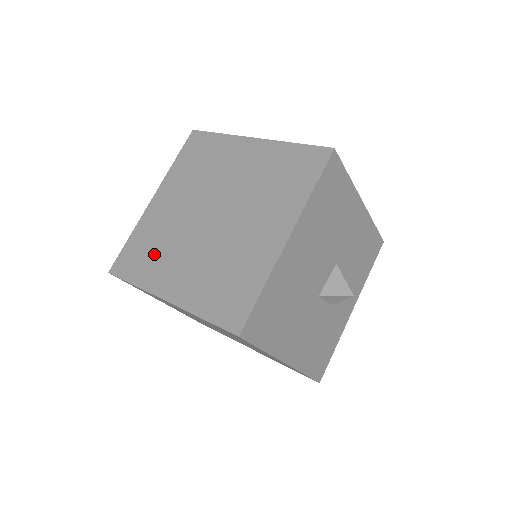
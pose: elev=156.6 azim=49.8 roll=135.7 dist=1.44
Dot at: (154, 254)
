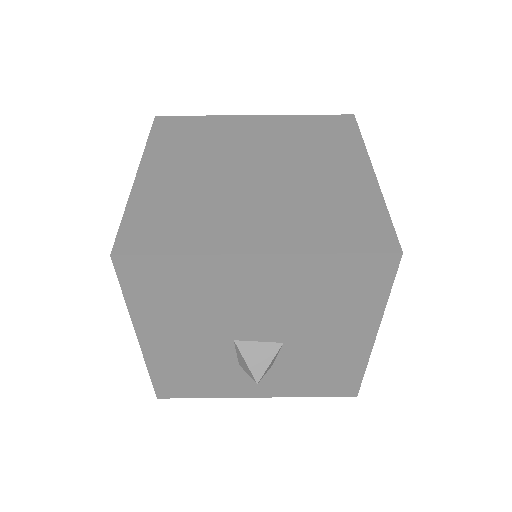
Dot at: (189, 142)
